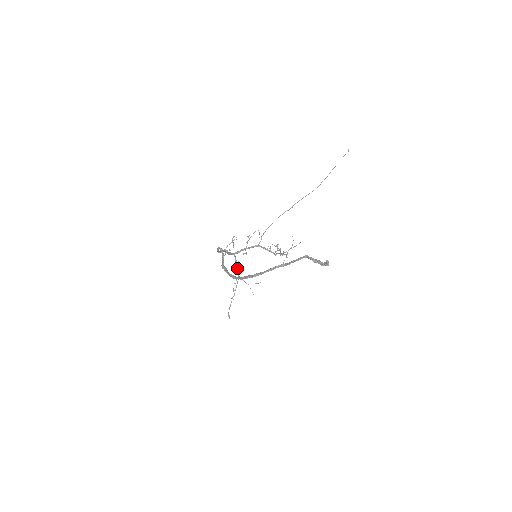
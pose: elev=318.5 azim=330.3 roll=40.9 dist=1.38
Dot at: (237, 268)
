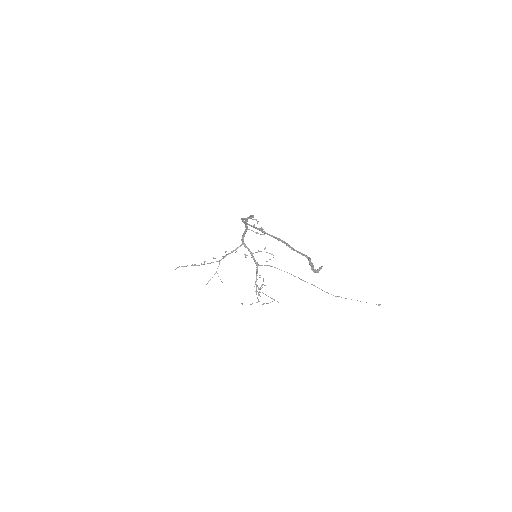
Dot at: (230, 253)
